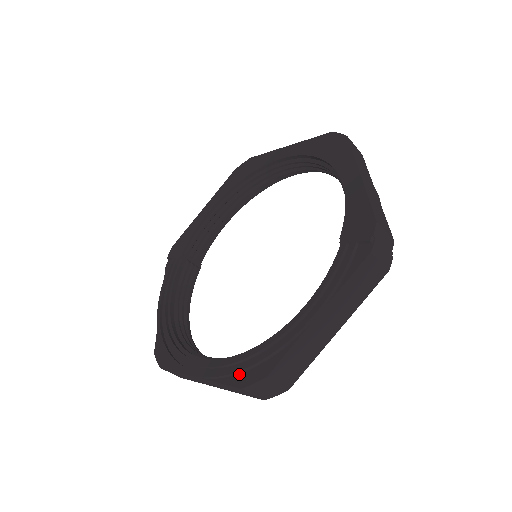
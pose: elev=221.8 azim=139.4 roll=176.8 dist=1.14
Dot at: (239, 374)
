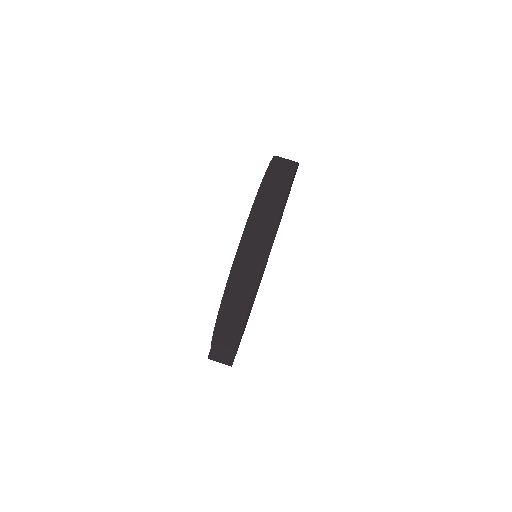
Dot at: occluded
